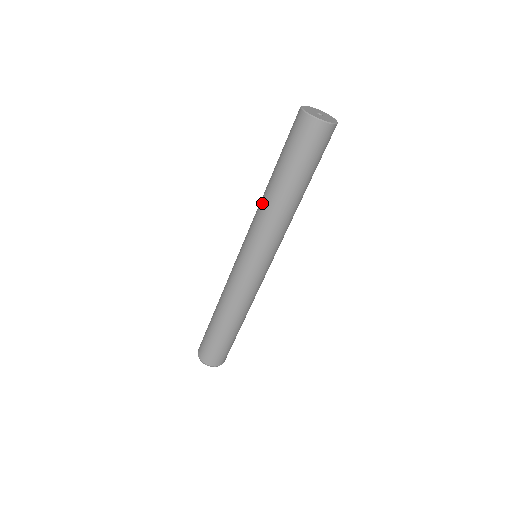
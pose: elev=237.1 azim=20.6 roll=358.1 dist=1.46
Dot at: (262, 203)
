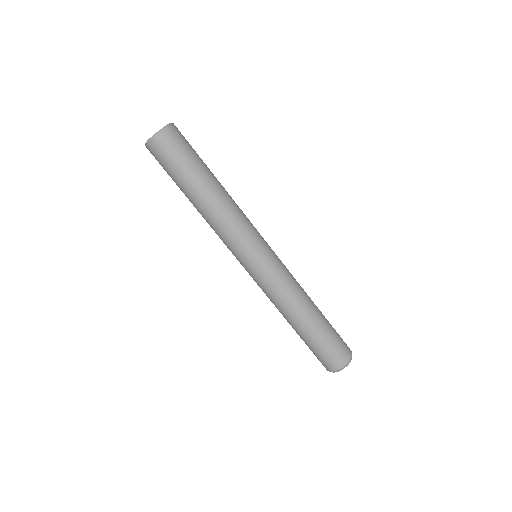
Dot at: occluded
